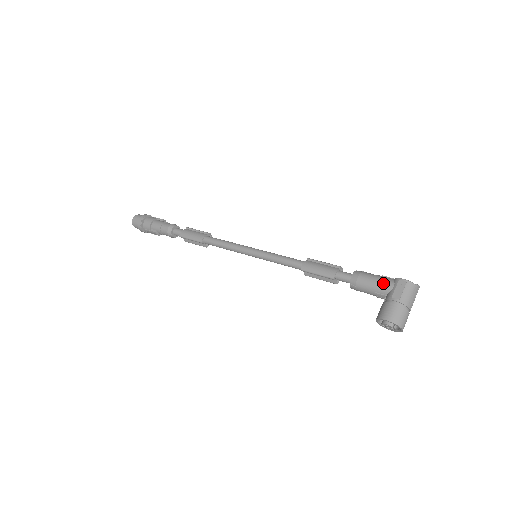
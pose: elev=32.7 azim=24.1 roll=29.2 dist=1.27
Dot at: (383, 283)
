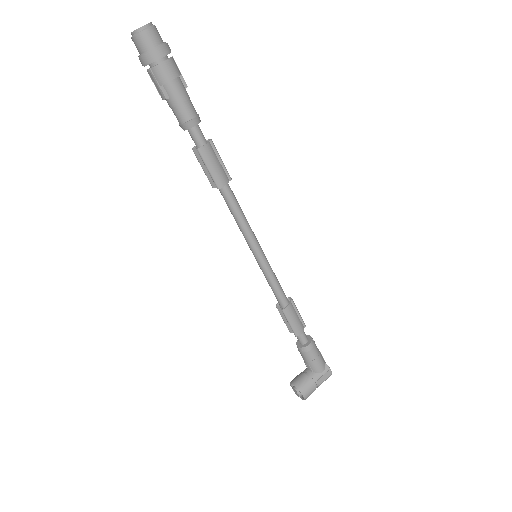
Dot at: (320, 365)
